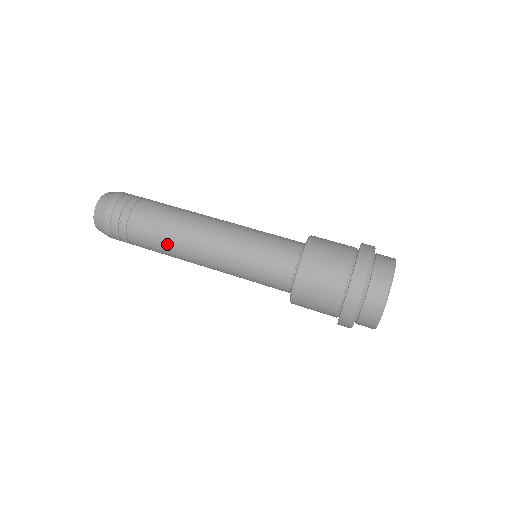
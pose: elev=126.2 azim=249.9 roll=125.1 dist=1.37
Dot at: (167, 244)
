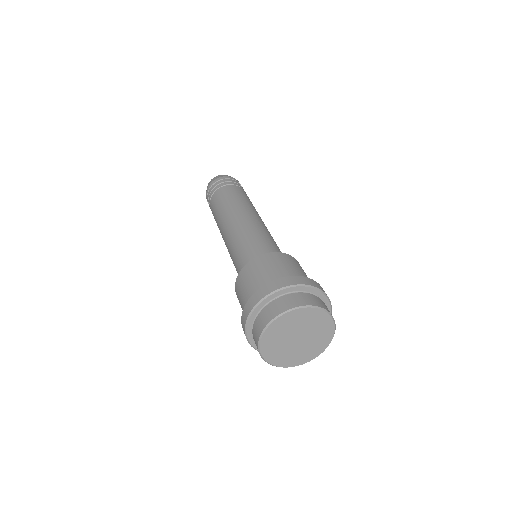
Dot at: (217, 222)
